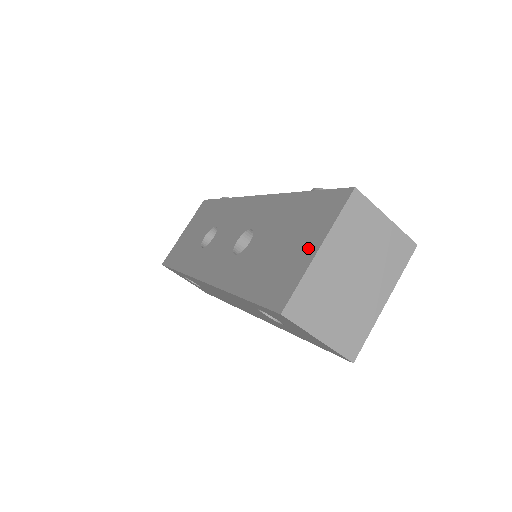
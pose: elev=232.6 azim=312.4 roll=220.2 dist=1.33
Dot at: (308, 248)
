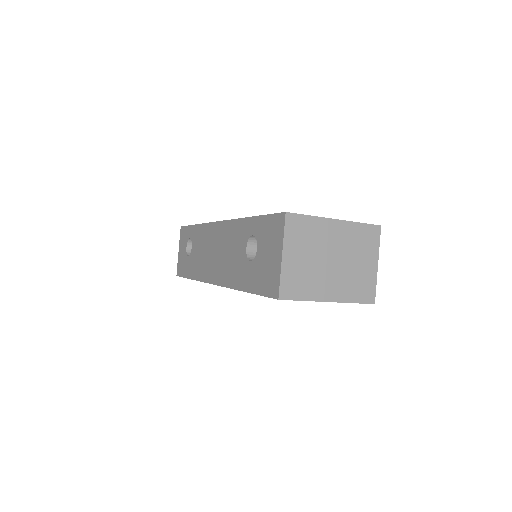
Dot at: occluded
